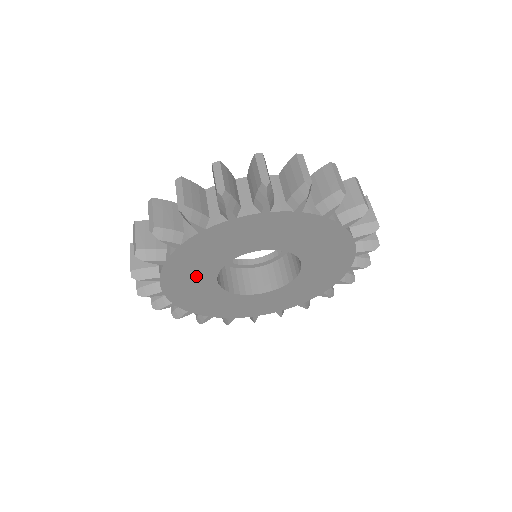
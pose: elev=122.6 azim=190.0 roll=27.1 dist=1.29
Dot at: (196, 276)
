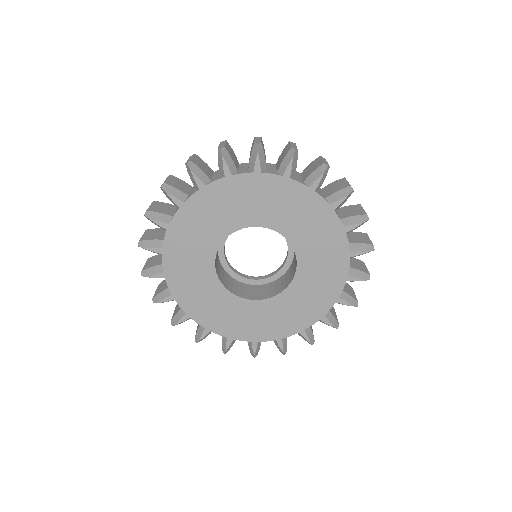
Dot at: (195, 254)
